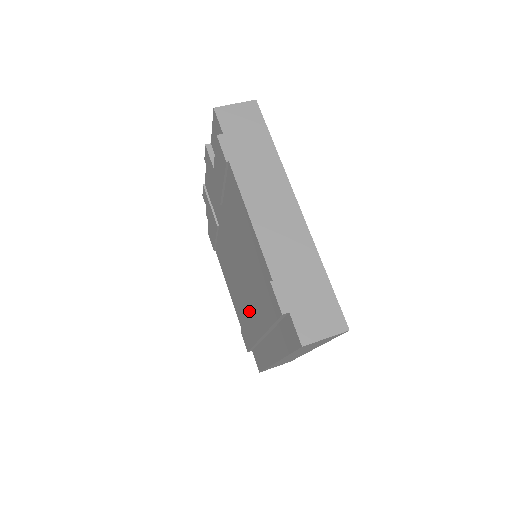
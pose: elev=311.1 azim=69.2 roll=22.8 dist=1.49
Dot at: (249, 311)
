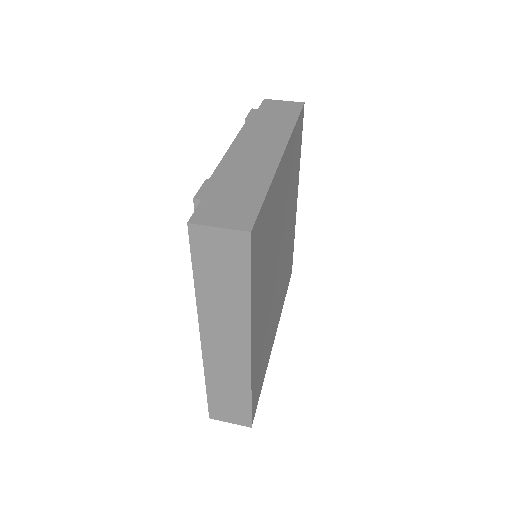
Dot at: occluded
